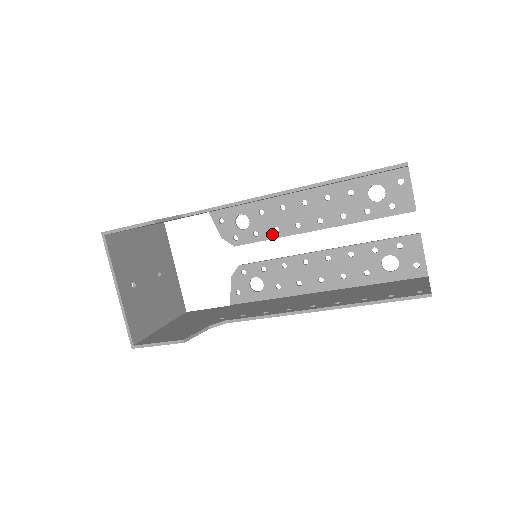
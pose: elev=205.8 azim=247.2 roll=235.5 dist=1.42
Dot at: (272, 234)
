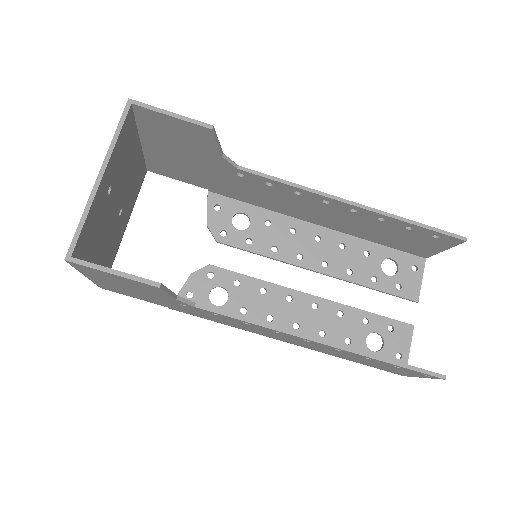
Dot at: (268, 251)
